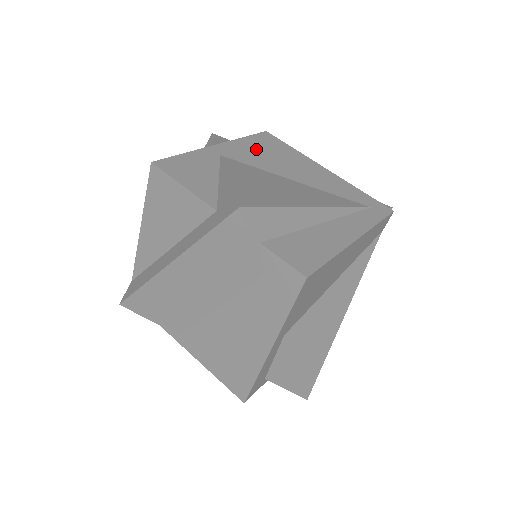
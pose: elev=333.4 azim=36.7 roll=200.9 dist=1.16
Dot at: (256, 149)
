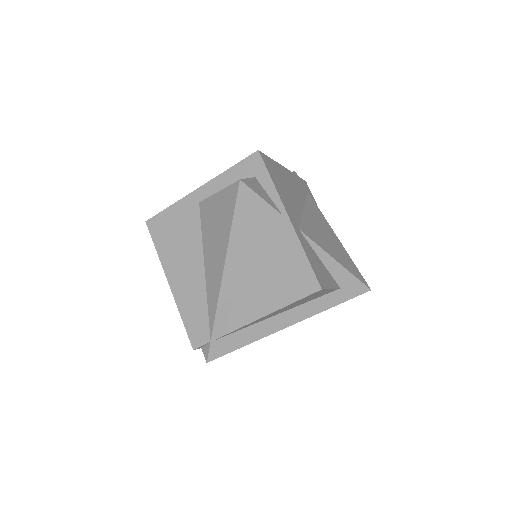
Dot at: (284, 192)
